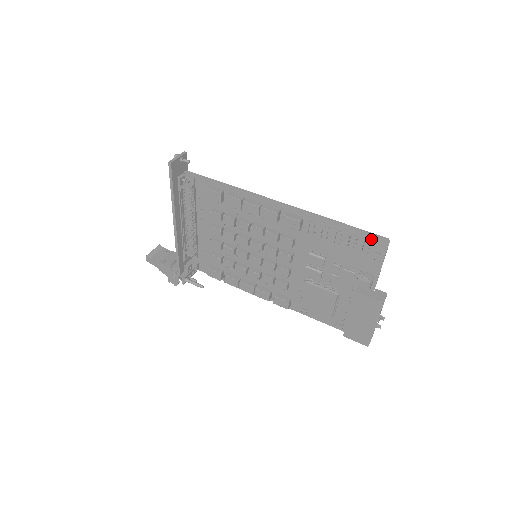
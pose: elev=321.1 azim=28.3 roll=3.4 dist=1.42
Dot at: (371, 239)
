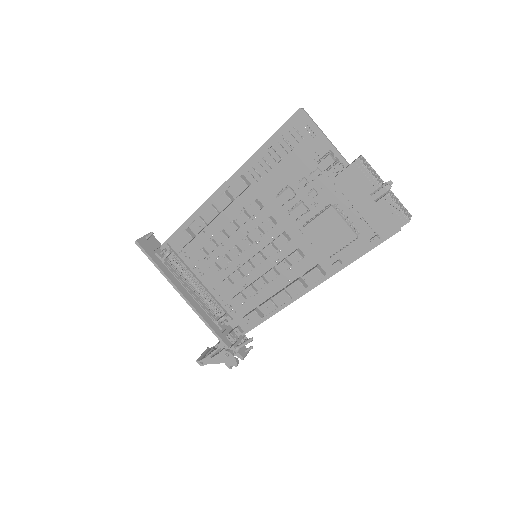
Dot at: (292, 125)
